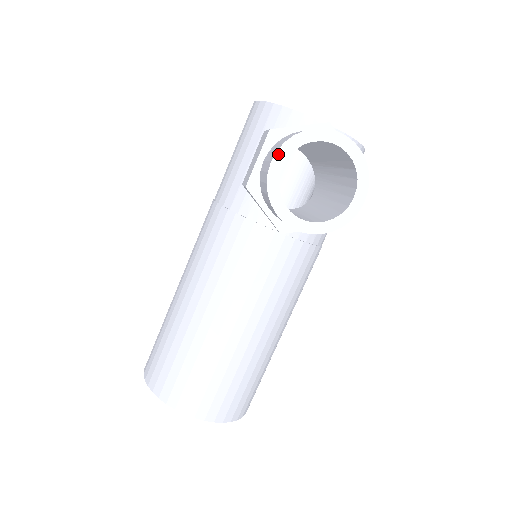
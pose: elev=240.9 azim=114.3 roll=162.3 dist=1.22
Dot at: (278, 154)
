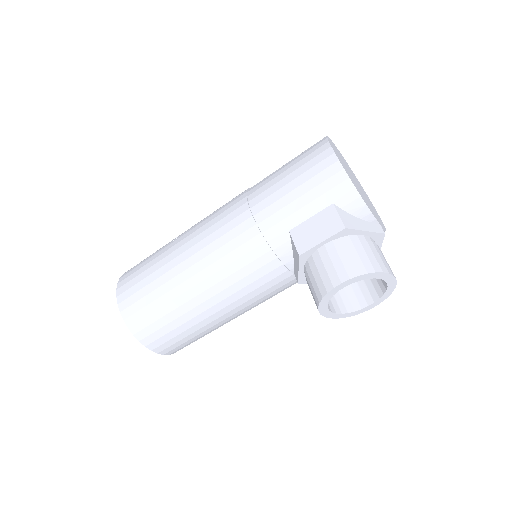
Dot at: (349, 280)
